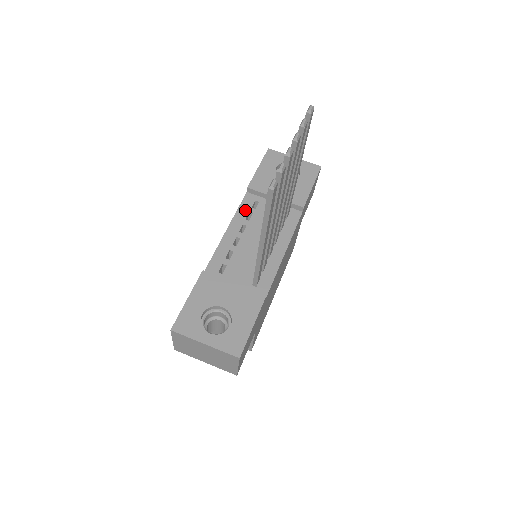
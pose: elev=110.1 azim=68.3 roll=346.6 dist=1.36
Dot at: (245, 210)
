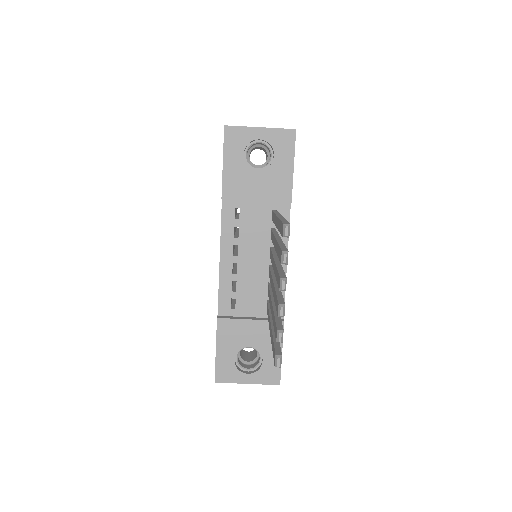
Dot at: (229, 225)
